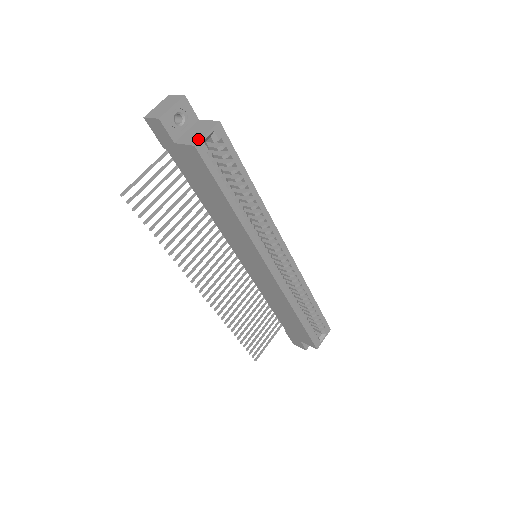
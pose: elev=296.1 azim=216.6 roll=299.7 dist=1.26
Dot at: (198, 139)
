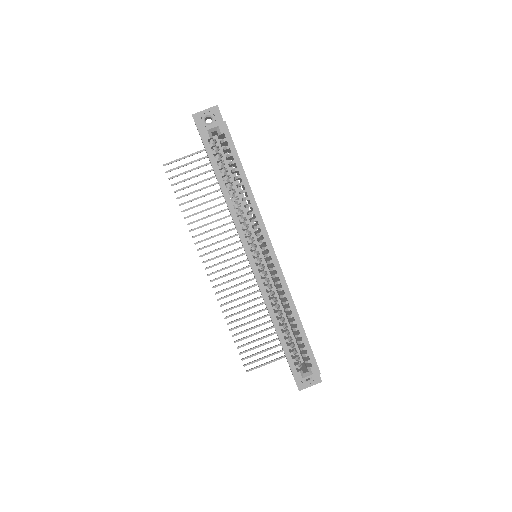
Dot at: (205, 128)
